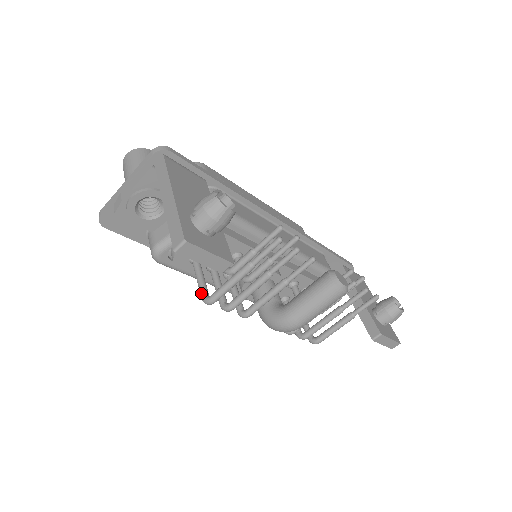
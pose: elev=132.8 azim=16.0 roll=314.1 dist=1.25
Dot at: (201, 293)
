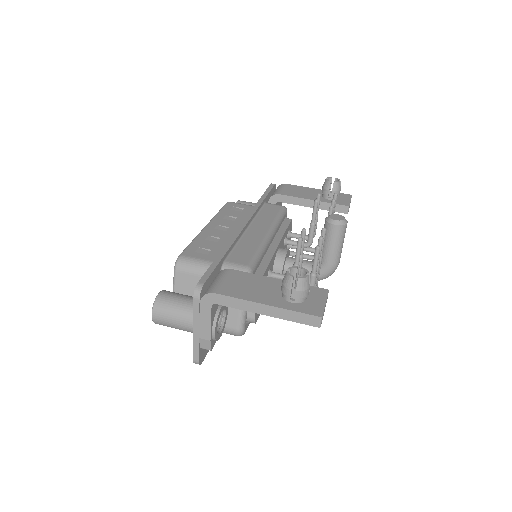
Dot at: occluded
